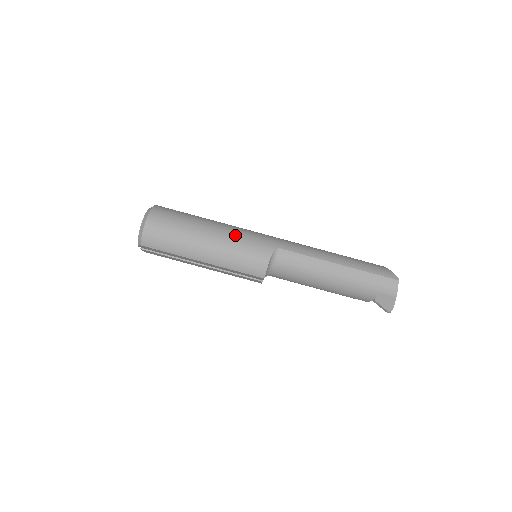
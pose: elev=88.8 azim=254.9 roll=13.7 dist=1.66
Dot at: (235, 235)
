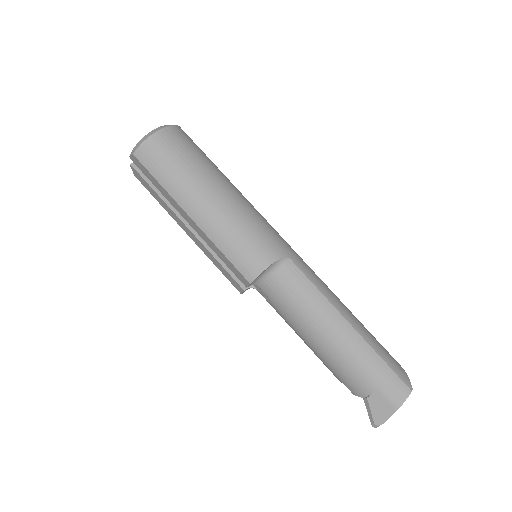
Dot at: (249, 212)
